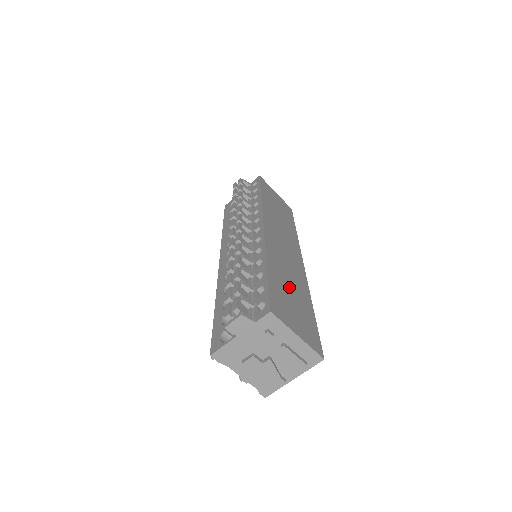
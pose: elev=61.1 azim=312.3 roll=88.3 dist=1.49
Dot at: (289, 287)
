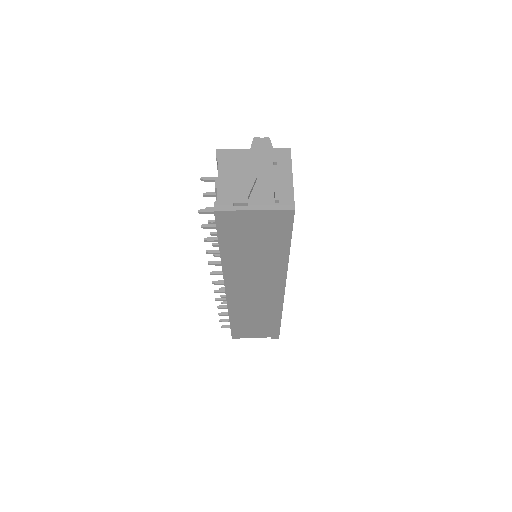
Dot at: occluded
